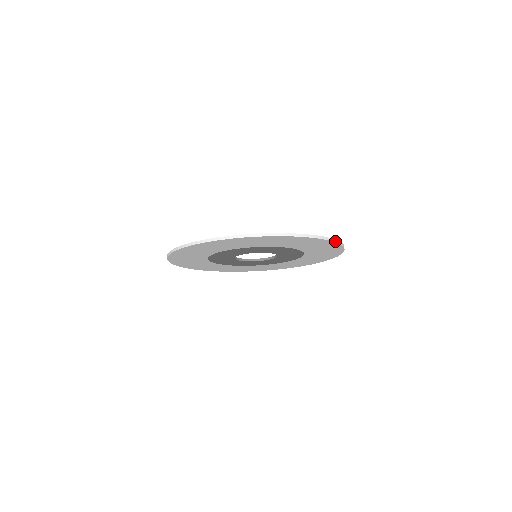
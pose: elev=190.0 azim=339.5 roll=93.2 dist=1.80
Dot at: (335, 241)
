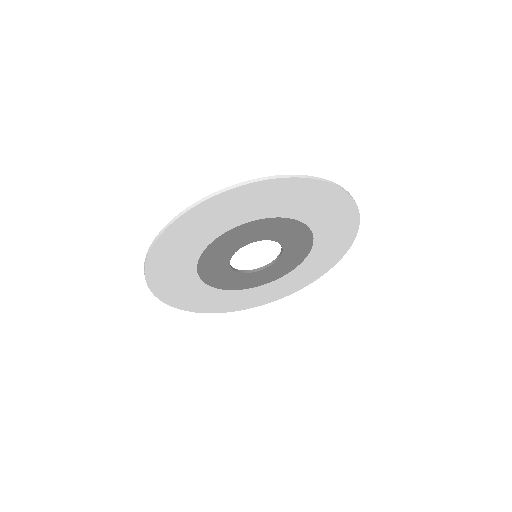
Dot at: (342, 189)
